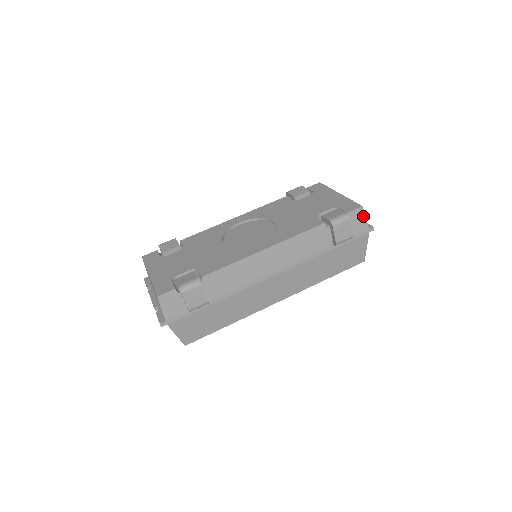
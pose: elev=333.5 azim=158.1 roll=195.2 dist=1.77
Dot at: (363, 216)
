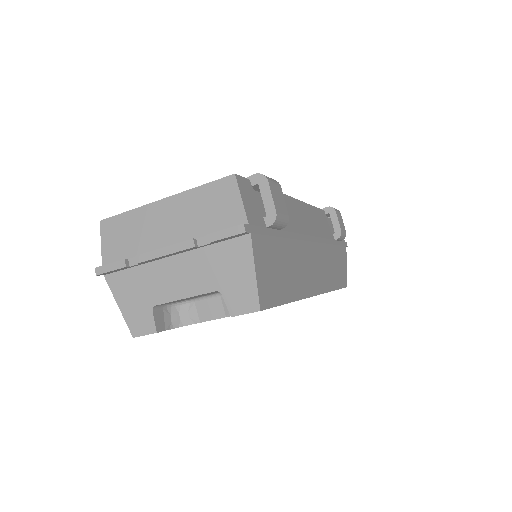
Dot at: occluded
